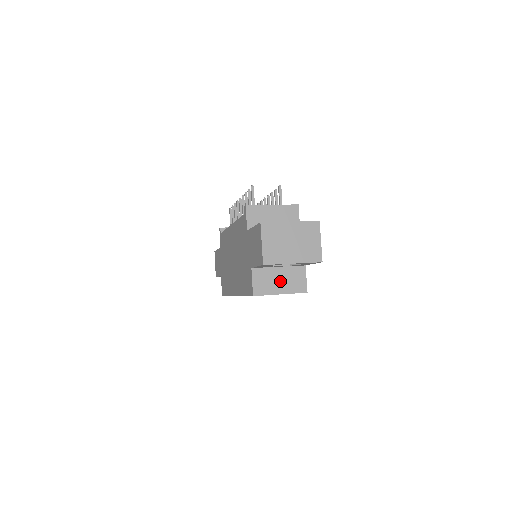
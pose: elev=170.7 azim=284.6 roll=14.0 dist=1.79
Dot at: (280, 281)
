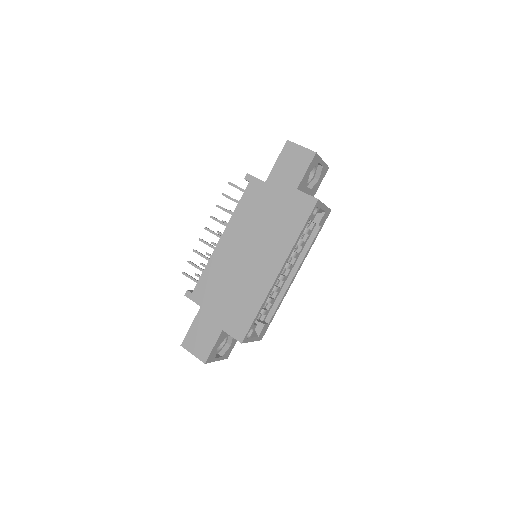
Dot at: occluded
